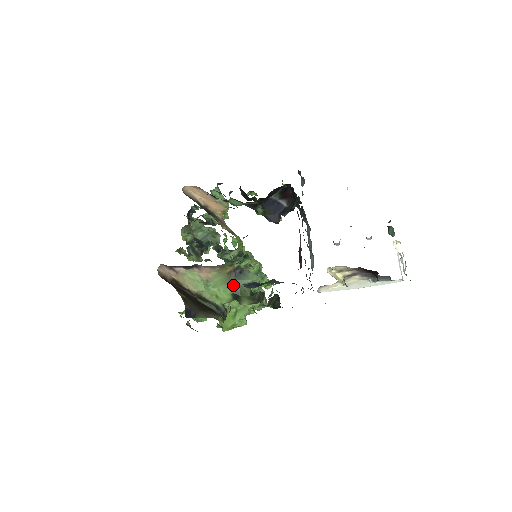
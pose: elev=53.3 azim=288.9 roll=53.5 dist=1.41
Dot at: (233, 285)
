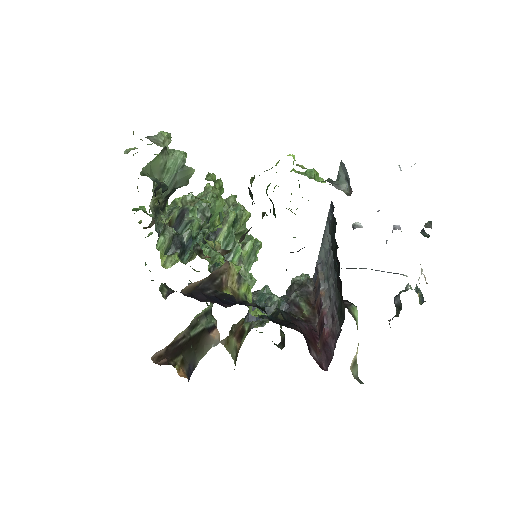
Dot at: occluded
